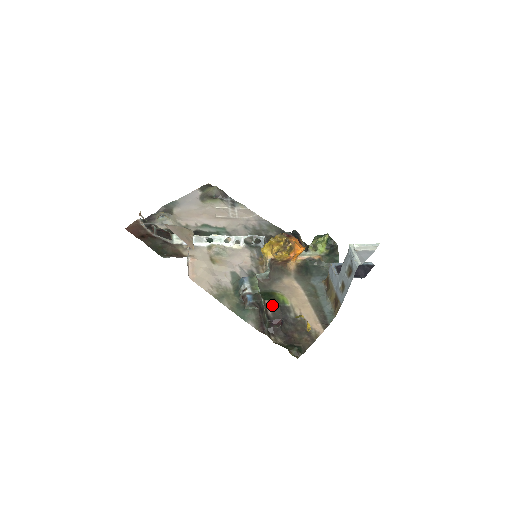
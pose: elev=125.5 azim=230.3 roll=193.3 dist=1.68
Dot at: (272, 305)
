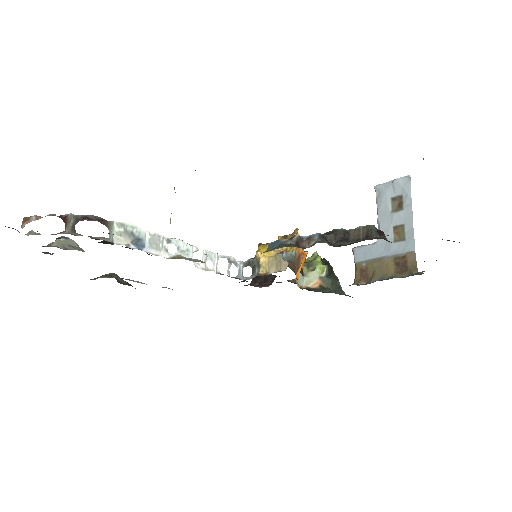
Dot at: occluded
